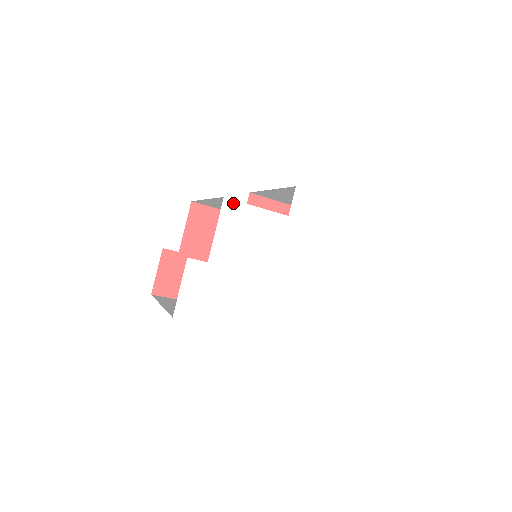
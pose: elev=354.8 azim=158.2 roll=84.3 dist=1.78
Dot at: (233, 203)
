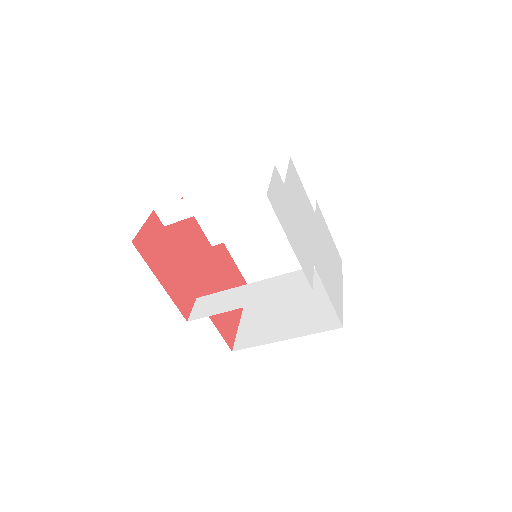
Dot at: (294, 166)
